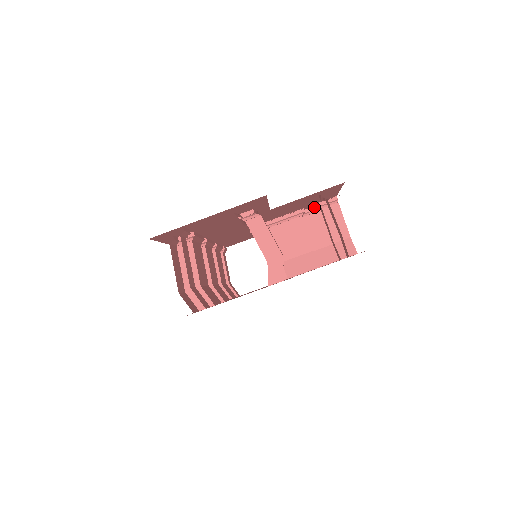
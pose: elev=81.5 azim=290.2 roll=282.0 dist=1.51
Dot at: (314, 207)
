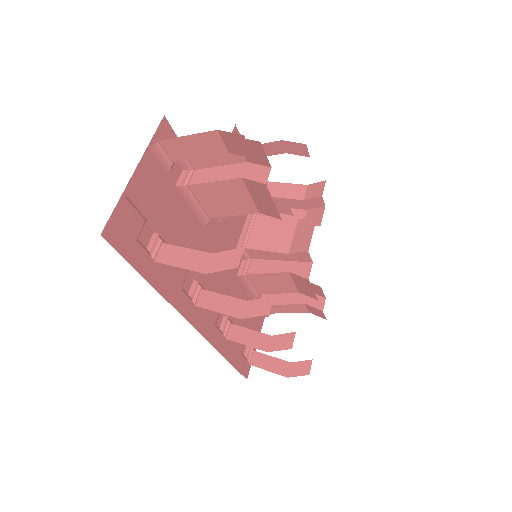
Dot at: occluded
